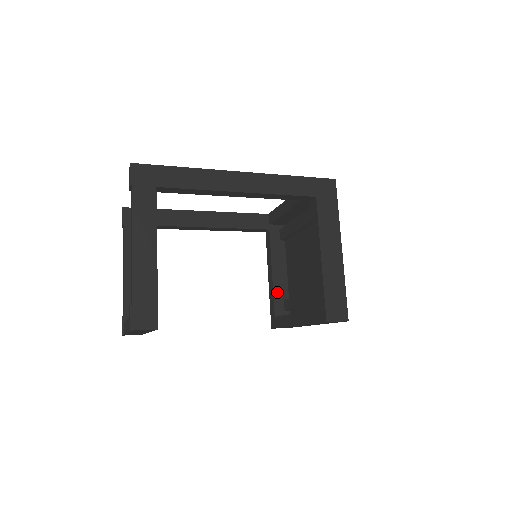
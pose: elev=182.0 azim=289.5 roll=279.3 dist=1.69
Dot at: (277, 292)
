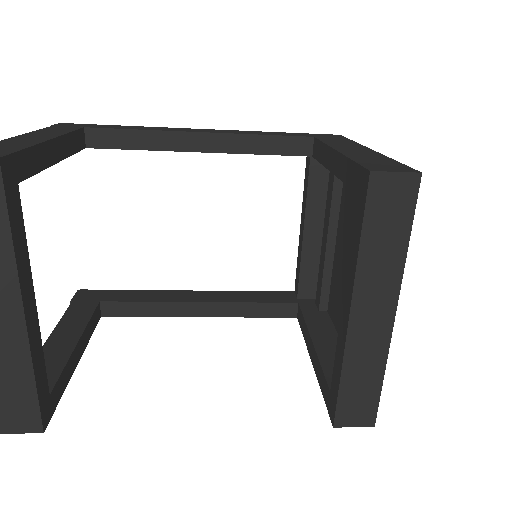
Dot at: (327, 361)
